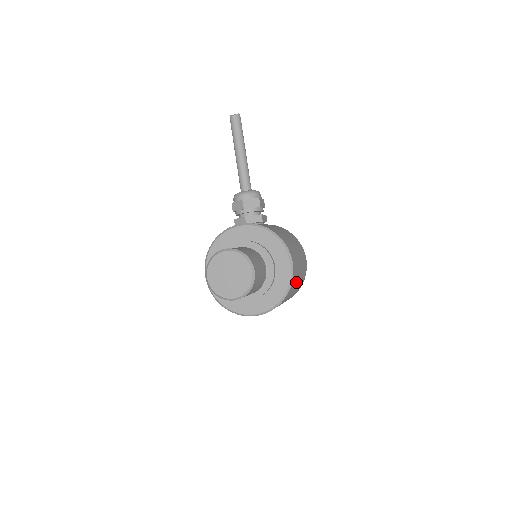
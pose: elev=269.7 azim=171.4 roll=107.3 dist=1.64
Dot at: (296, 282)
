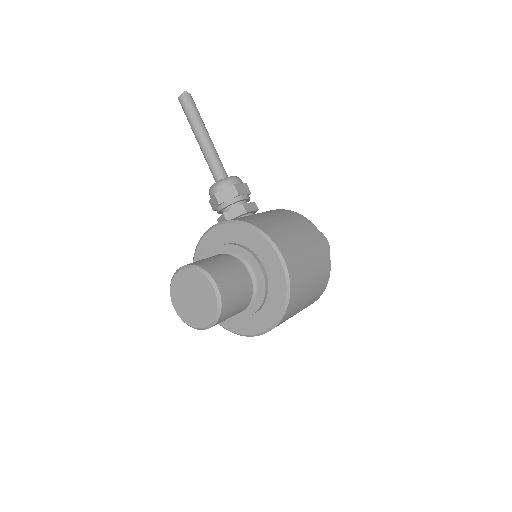
Dot at: (305, 278)
